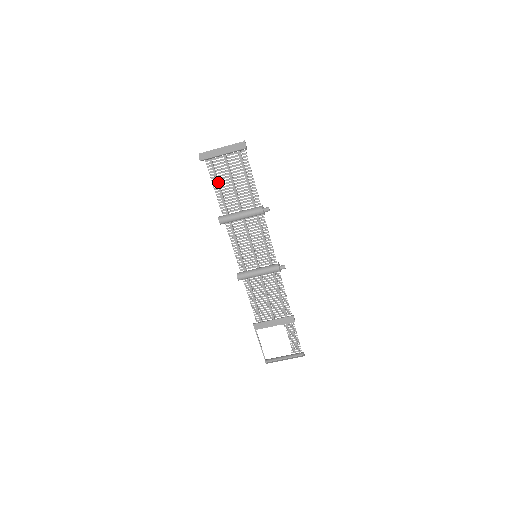
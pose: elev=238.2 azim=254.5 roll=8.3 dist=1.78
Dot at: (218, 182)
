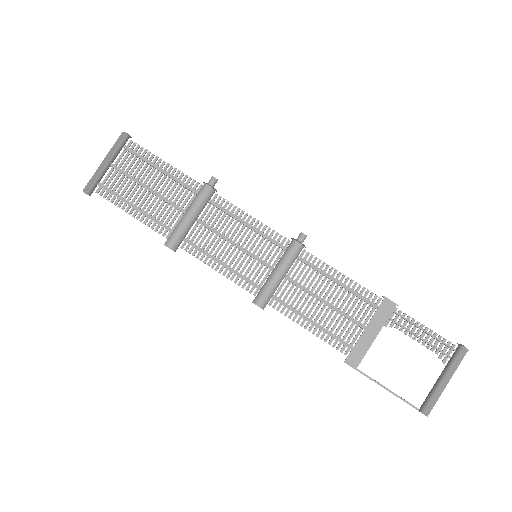
Dot at: (129, 202)
